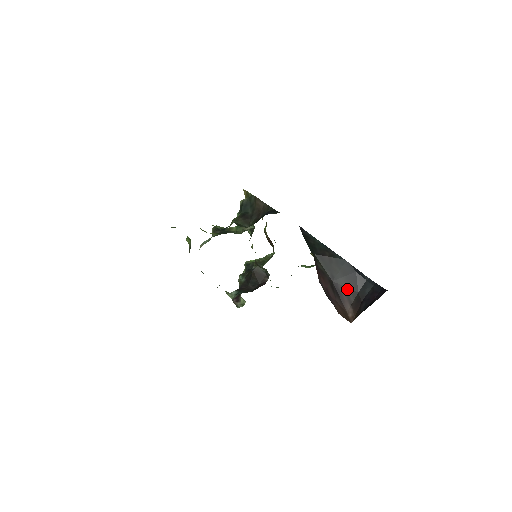
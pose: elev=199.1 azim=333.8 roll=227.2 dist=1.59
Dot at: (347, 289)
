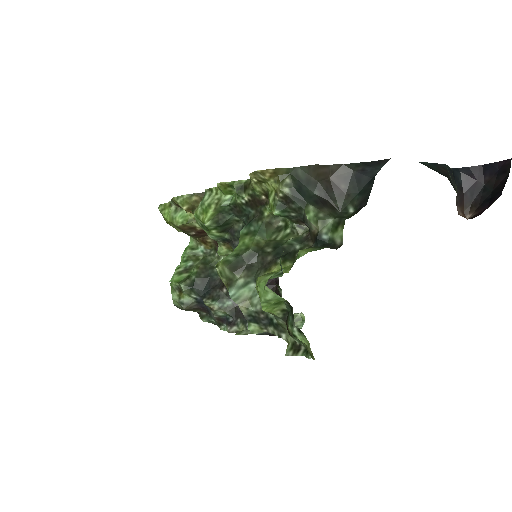
Dot at: occluded
